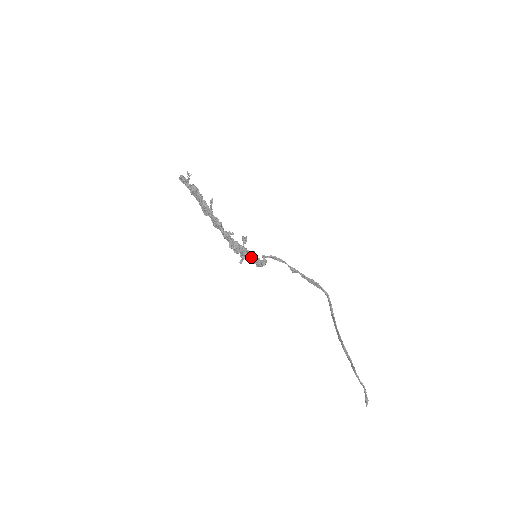
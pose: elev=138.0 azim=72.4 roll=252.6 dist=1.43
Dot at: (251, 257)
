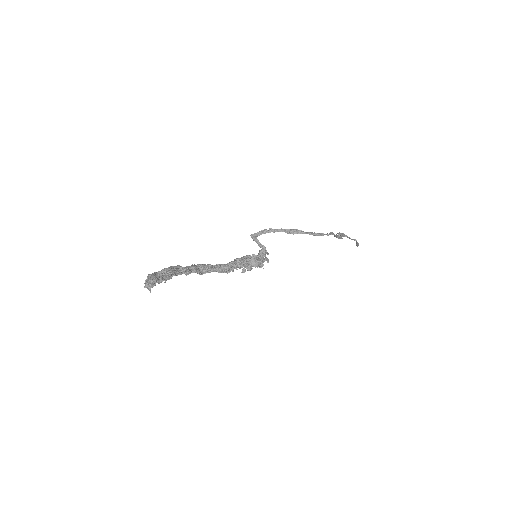
Dot at: (252, 262)
